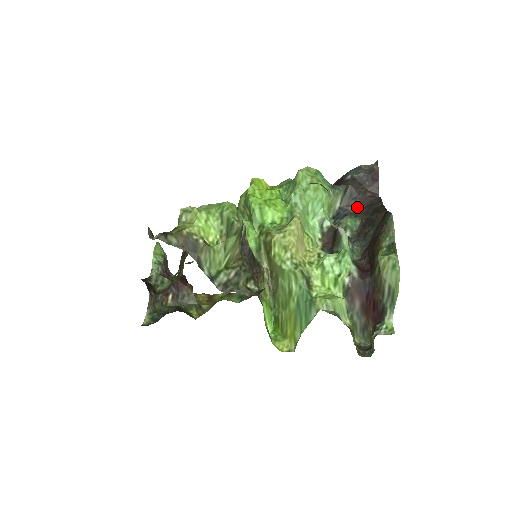
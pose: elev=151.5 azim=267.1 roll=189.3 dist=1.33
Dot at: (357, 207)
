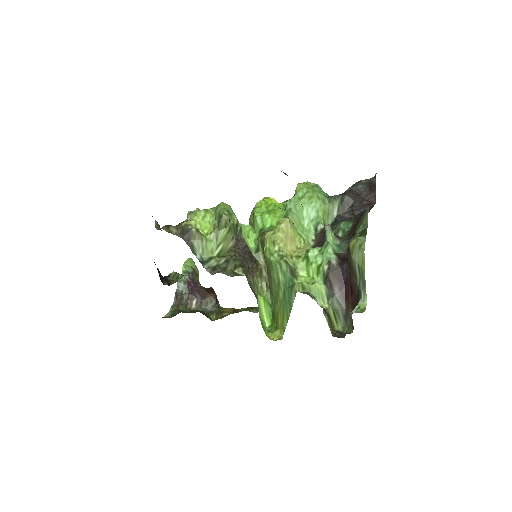
Dot at: (353, 213)
